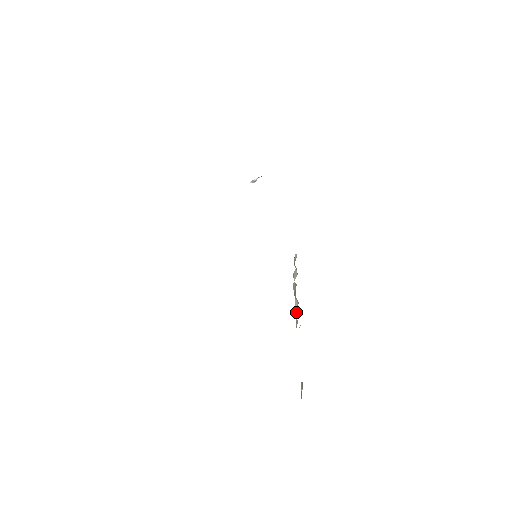
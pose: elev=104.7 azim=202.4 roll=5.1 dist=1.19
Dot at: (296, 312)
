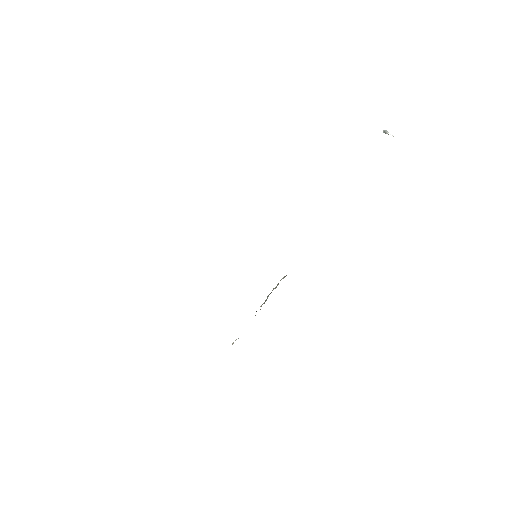
Dot at: occluded
